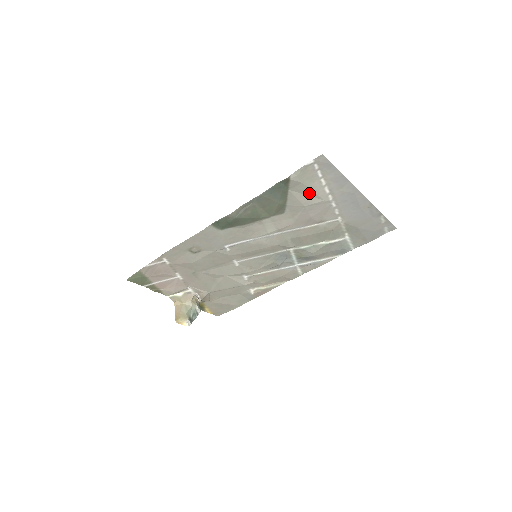
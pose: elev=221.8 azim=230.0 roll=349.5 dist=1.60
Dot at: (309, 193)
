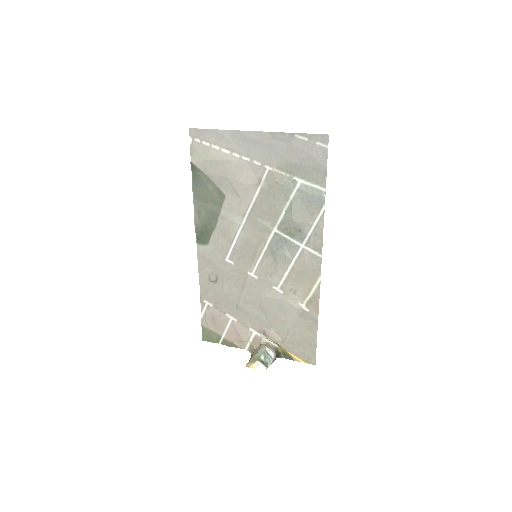
Dot at: (218, 164)
